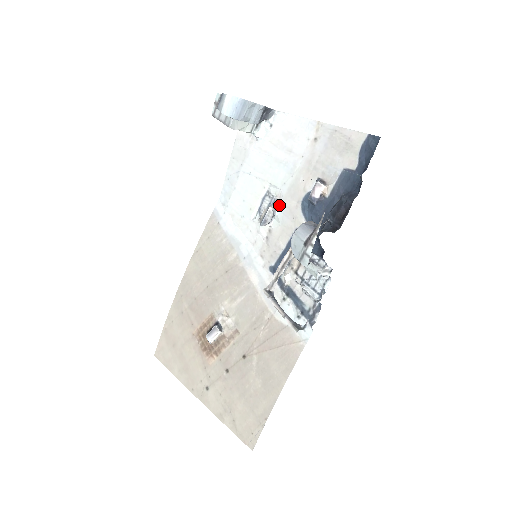
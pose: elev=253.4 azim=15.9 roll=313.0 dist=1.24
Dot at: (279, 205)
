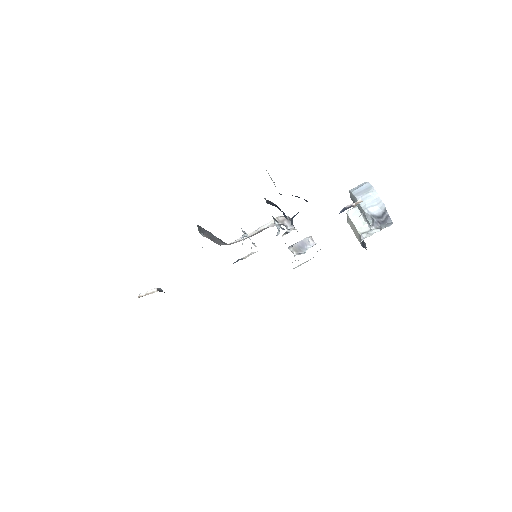
Dot at: occluded
